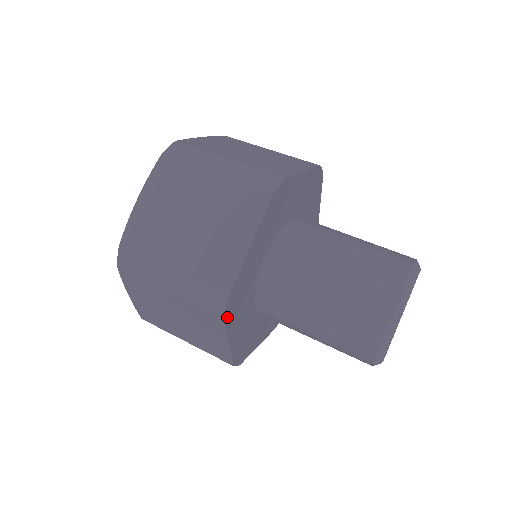
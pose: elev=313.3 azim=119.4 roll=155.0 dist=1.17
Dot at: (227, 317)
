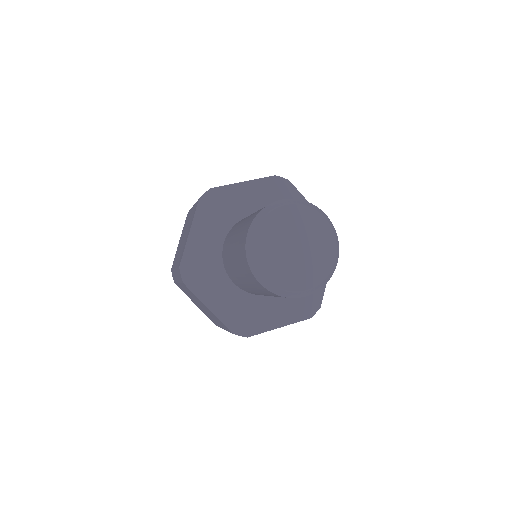
Dot at: (189, 284)
